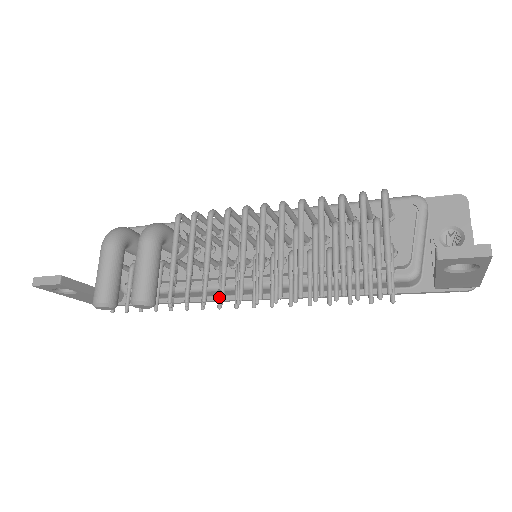
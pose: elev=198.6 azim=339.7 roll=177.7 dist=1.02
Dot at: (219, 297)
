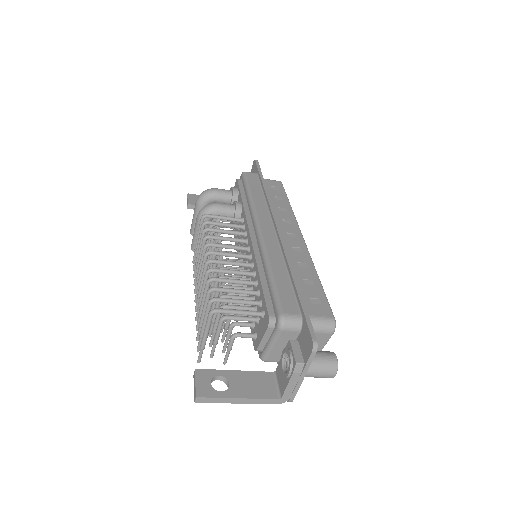
Dot at: occluded
